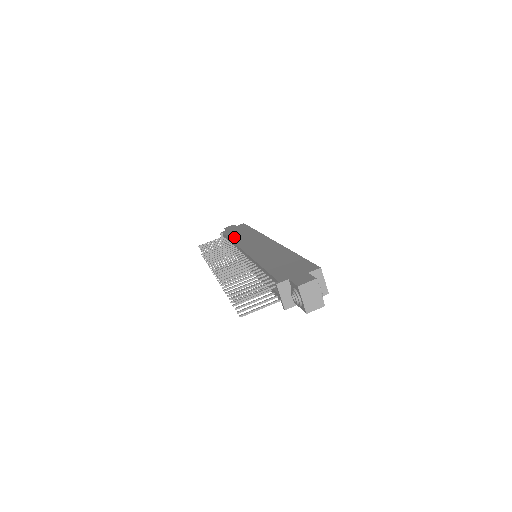
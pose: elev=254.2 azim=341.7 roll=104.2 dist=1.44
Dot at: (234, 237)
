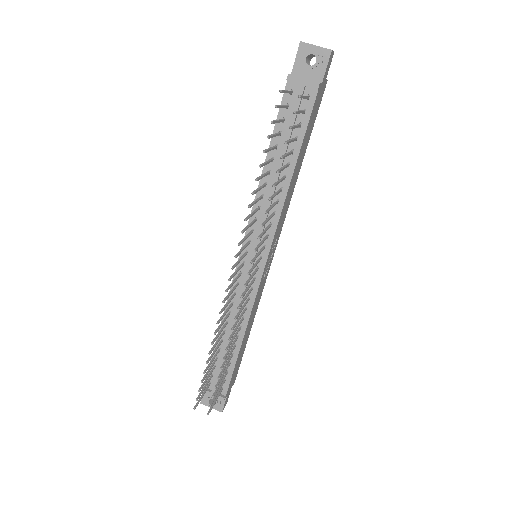
Dot at: occluded
